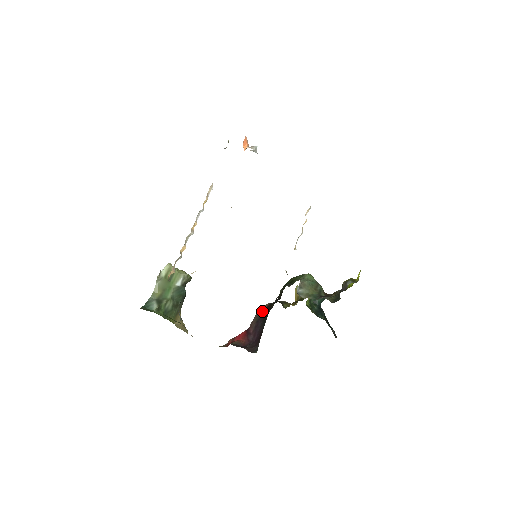
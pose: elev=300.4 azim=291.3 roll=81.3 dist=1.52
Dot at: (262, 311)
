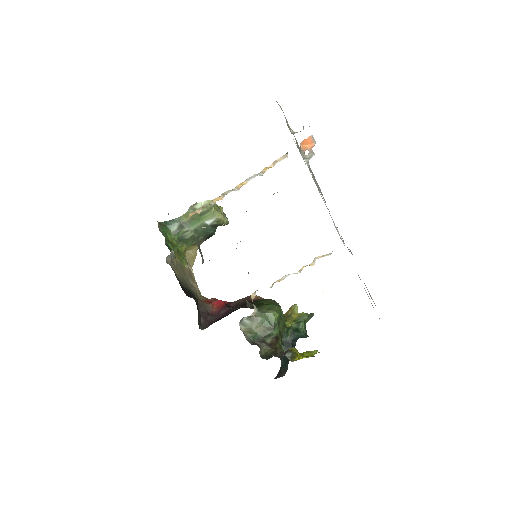
Dot at: (248, 300)
